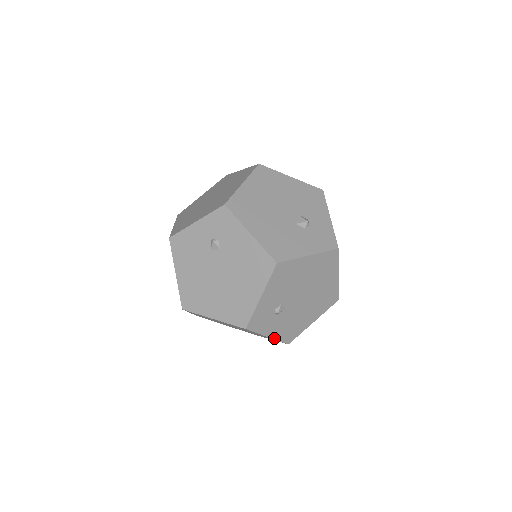
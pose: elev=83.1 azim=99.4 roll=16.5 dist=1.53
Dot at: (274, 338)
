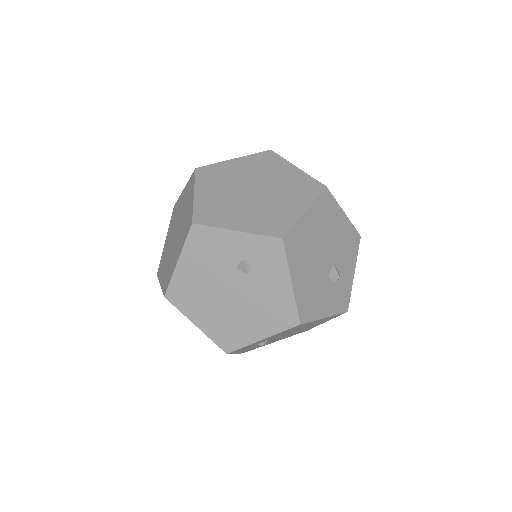
Dot at: (238, 353)
